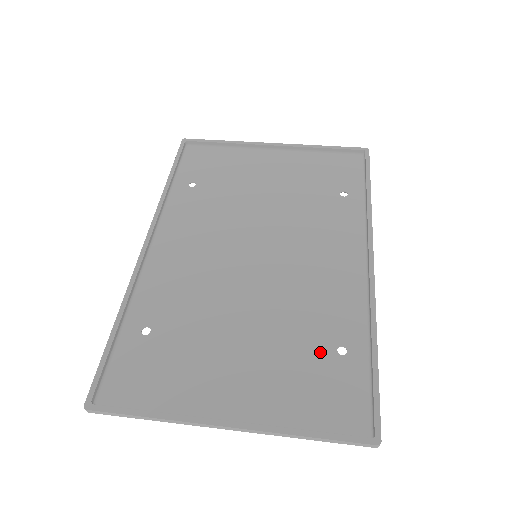
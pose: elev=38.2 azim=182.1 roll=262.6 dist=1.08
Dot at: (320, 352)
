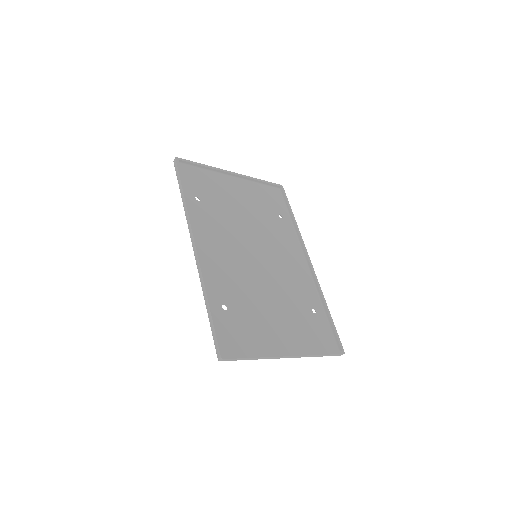
Dot at: (307, 313)
